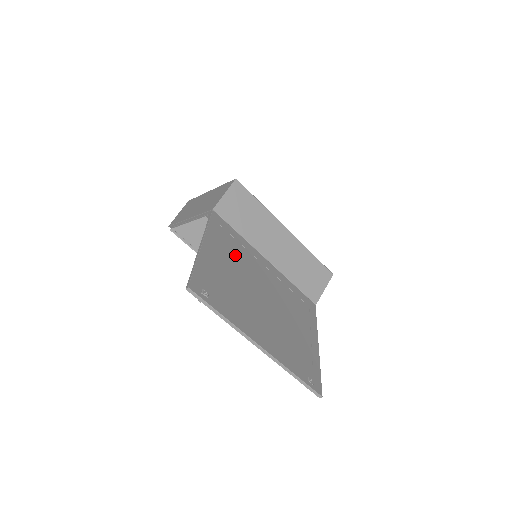
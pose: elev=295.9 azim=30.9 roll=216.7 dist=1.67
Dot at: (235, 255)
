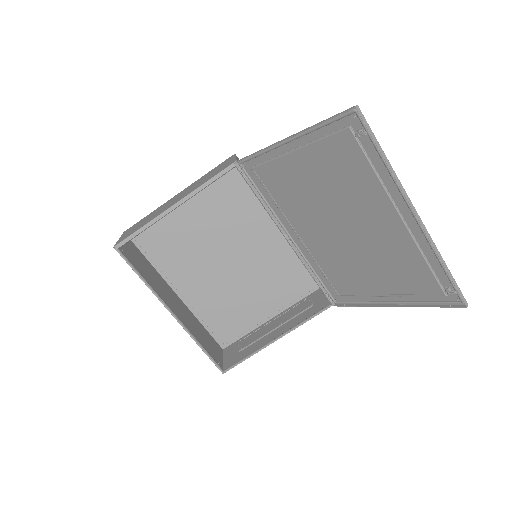
Dot at: (292, 189)
